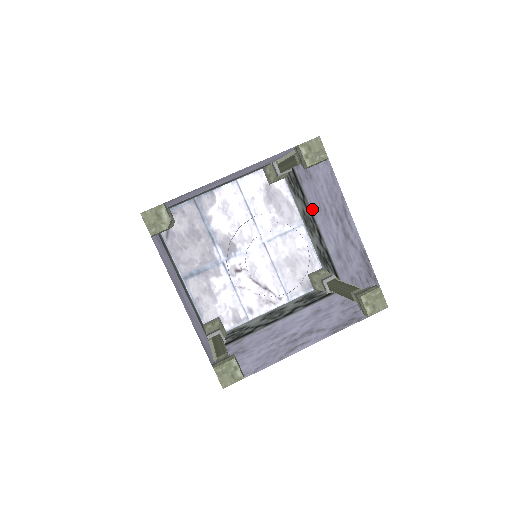
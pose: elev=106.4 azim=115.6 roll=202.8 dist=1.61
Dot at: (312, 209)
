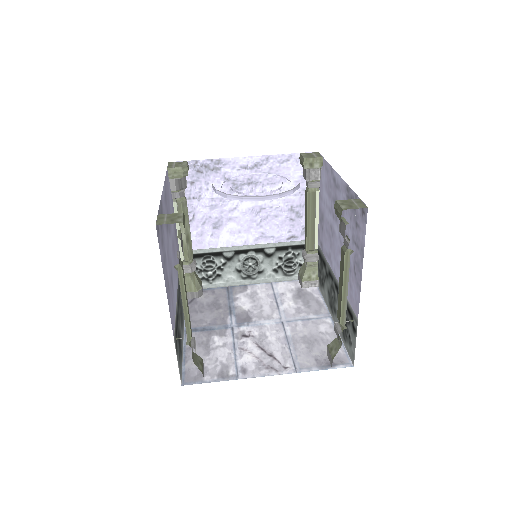
Dot at: (329, 263)
